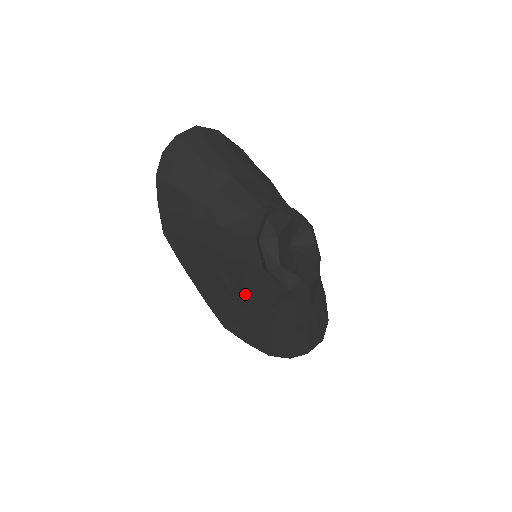
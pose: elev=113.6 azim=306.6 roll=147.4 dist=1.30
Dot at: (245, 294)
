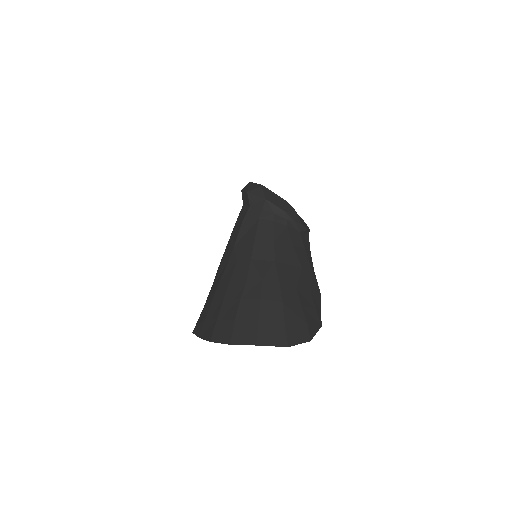
Dot at: (224, 252)
